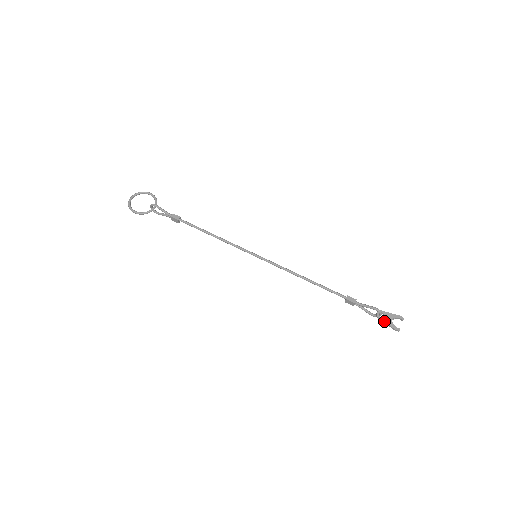
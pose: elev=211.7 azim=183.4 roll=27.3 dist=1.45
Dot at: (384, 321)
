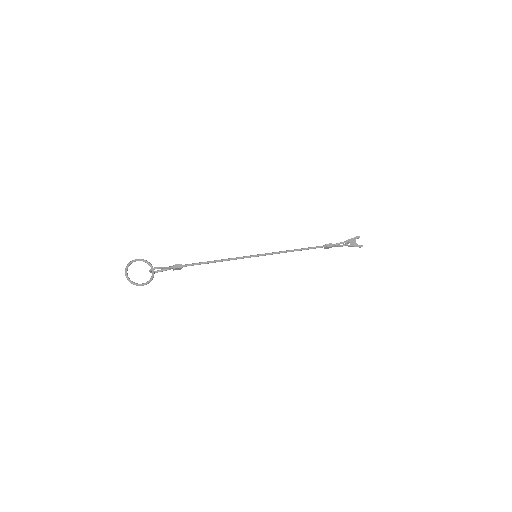
Dot at: (353, 246)
